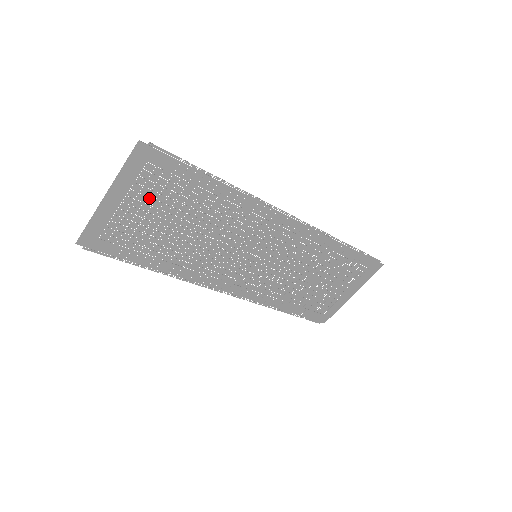
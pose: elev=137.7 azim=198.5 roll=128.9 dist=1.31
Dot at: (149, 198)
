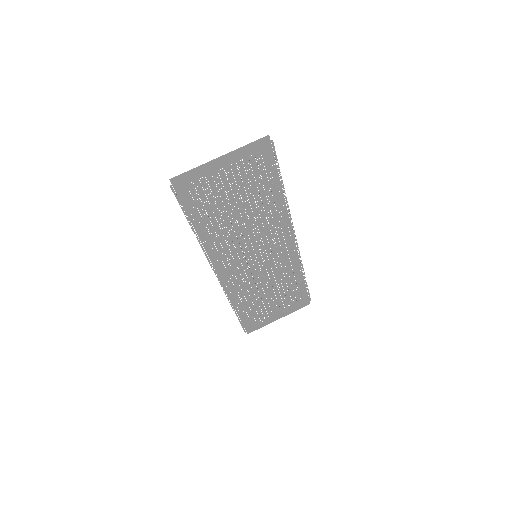
Dot at: (239, 176)
